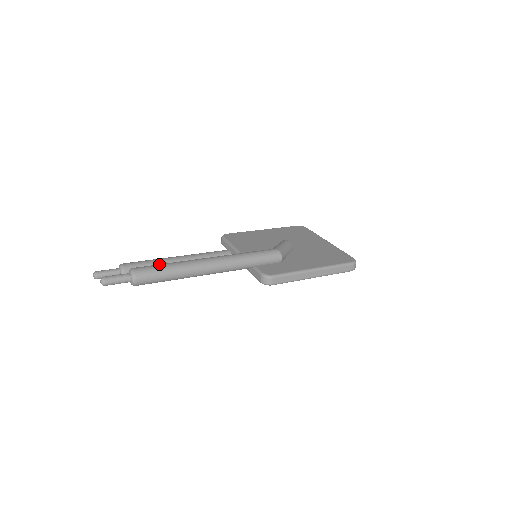
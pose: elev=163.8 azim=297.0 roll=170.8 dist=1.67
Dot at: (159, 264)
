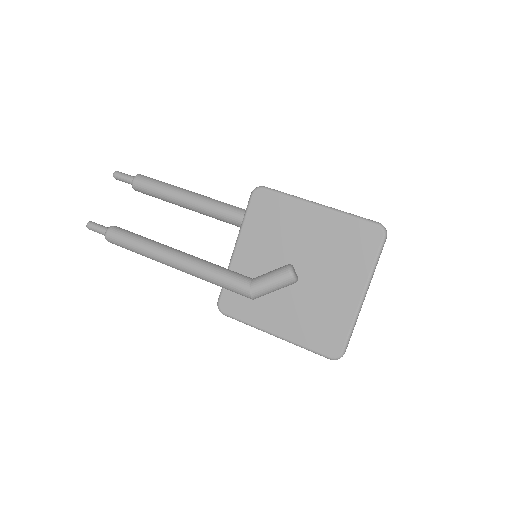
Dot at: (129, 239)
